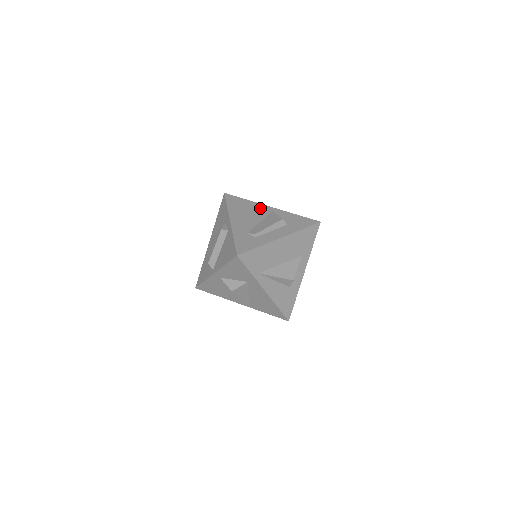
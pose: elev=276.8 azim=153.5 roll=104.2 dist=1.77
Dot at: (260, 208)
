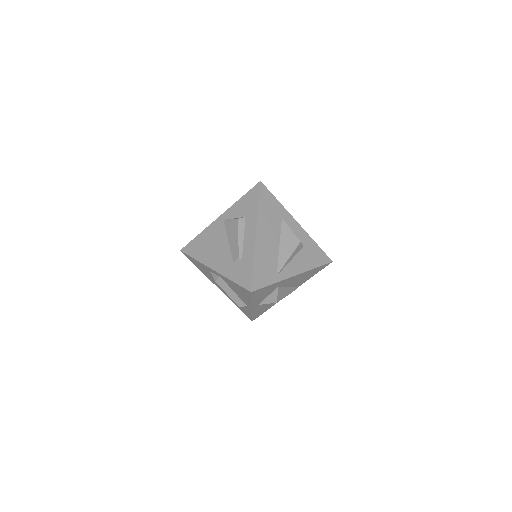
Dot at: (214, 229)
